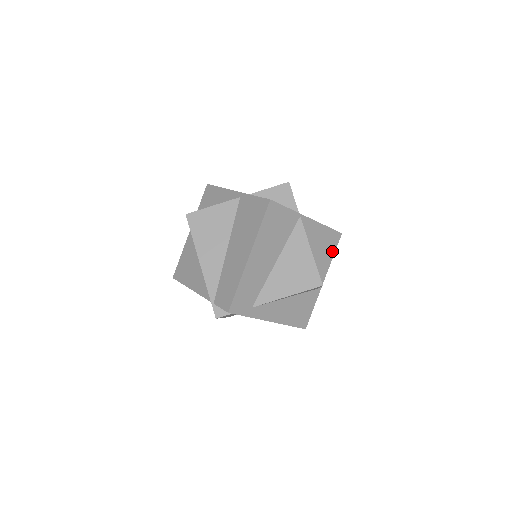
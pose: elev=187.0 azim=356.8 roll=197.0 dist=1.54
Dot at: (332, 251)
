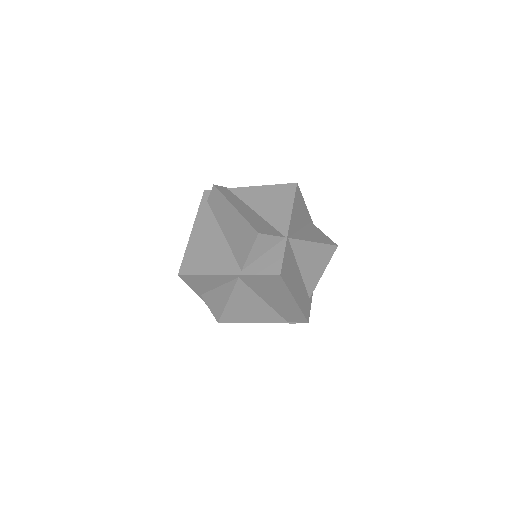
Dot at: (301, 199)
